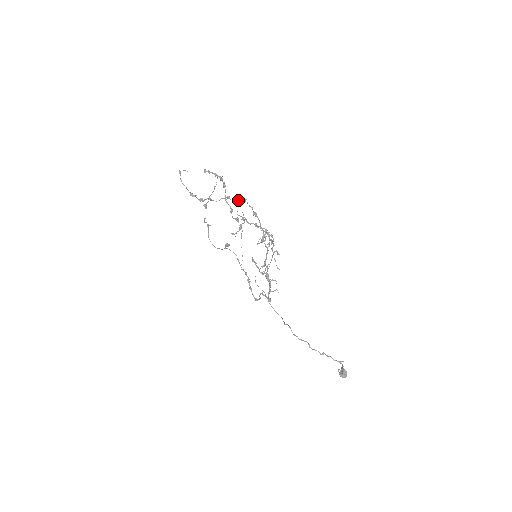
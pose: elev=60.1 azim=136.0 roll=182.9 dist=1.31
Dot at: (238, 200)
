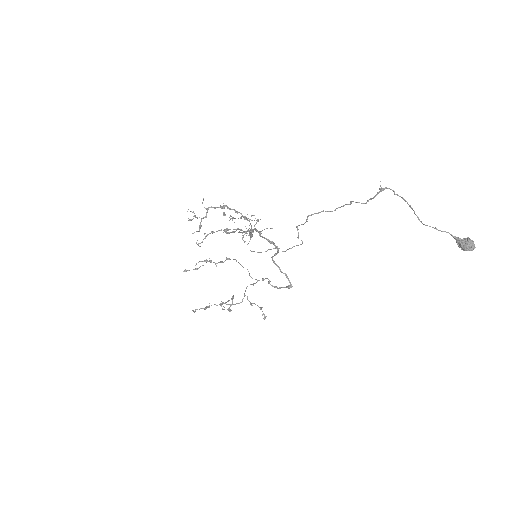
Dot at: (204, 234)
